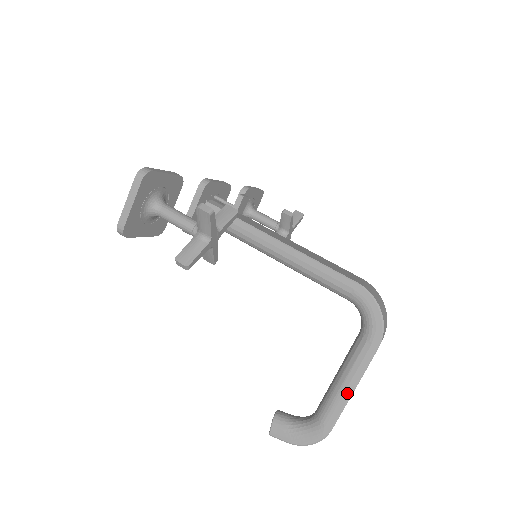
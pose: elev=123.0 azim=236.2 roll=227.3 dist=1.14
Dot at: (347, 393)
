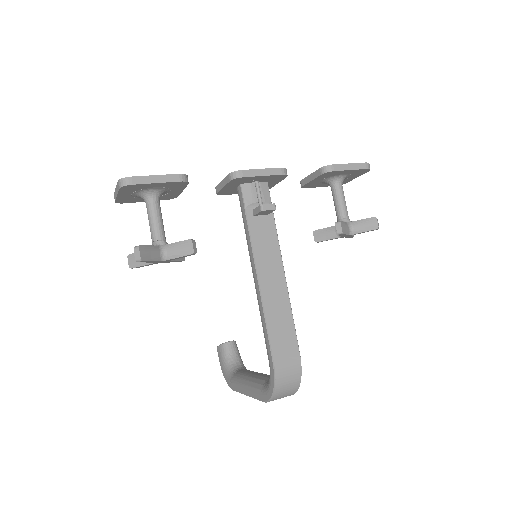
Dot at: (244, 391)
